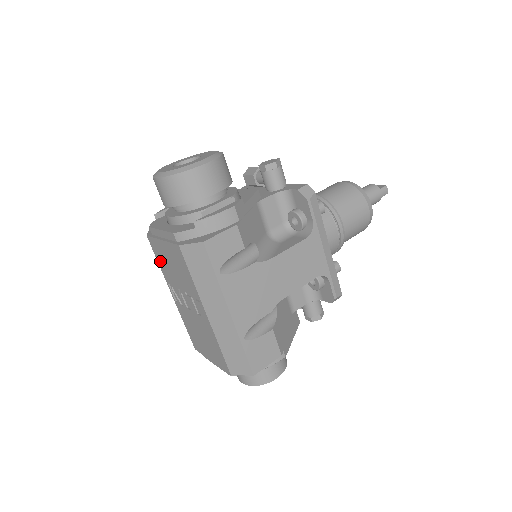
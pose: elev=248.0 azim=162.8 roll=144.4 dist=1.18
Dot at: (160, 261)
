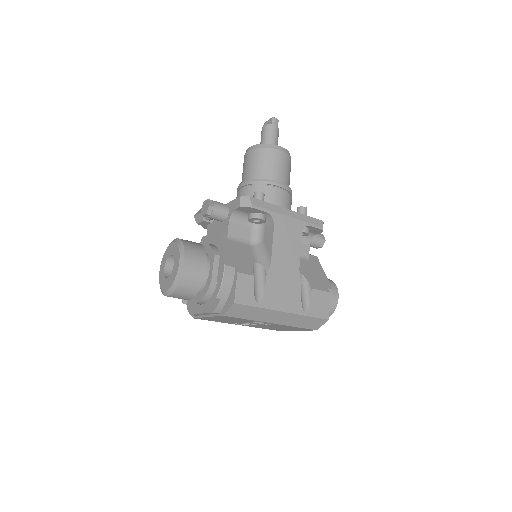
Dot at: occluded
